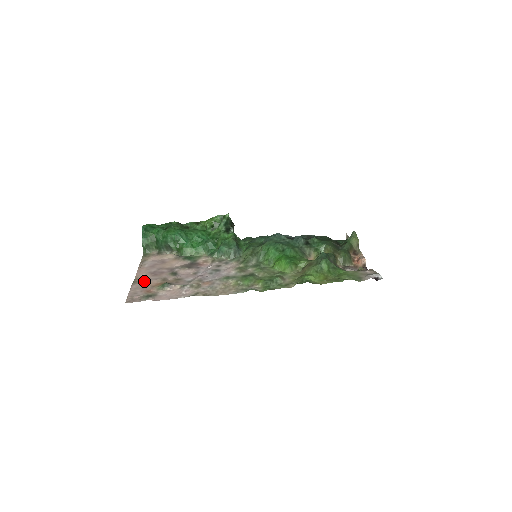
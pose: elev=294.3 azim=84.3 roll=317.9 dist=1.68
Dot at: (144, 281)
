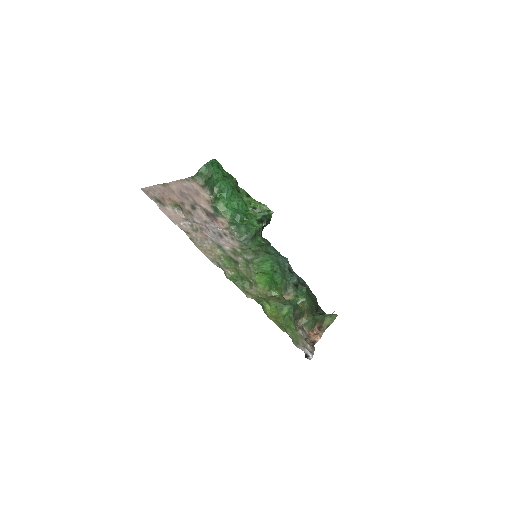
Dot at: (170, 190)
